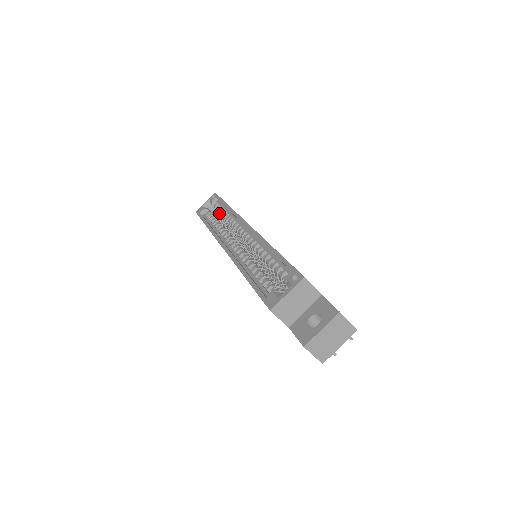
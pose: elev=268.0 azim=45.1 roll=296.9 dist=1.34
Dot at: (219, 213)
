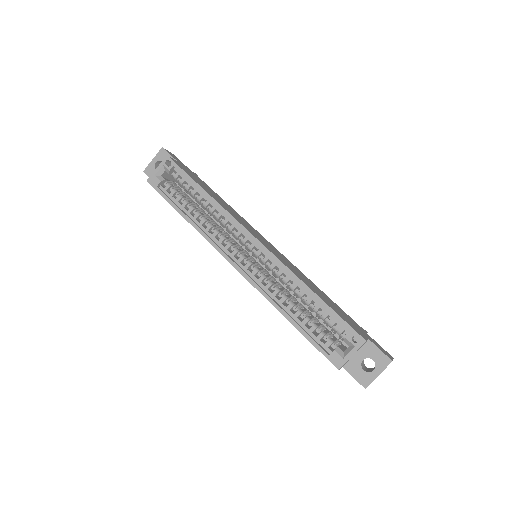
Dot at: (185, 190)
